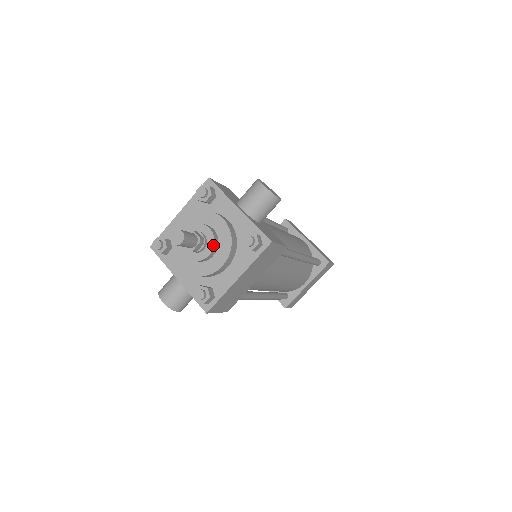
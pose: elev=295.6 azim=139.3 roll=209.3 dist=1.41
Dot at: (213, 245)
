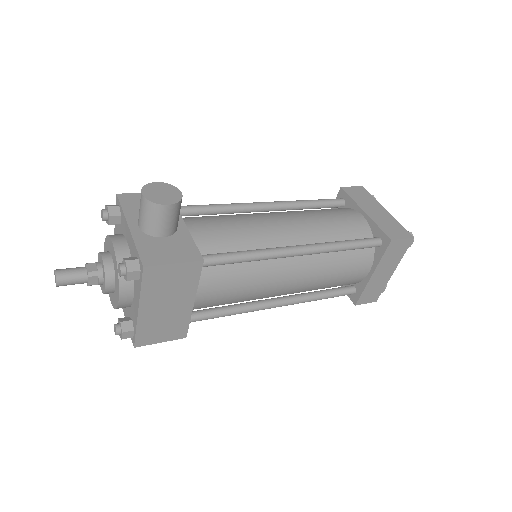
Dot at: (105, 277)
